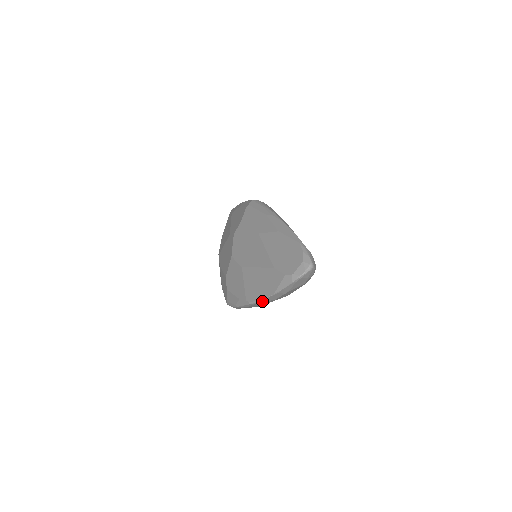
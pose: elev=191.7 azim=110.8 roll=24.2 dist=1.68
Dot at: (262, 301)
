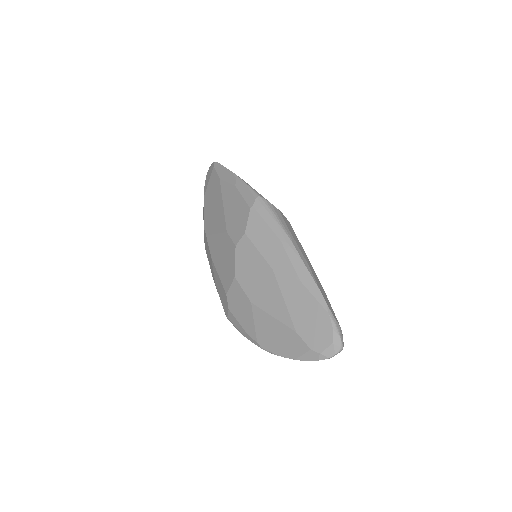
Dot at: (278, 354)
